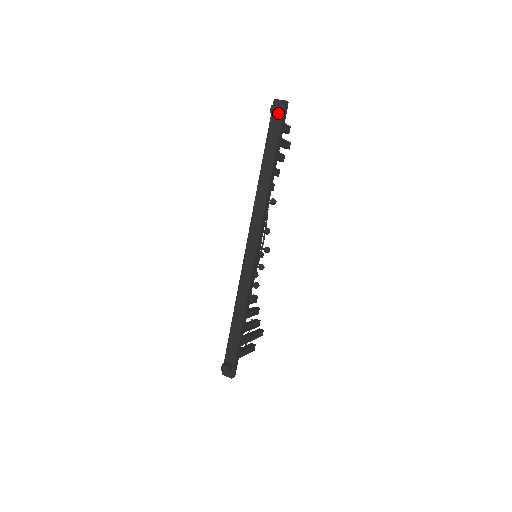
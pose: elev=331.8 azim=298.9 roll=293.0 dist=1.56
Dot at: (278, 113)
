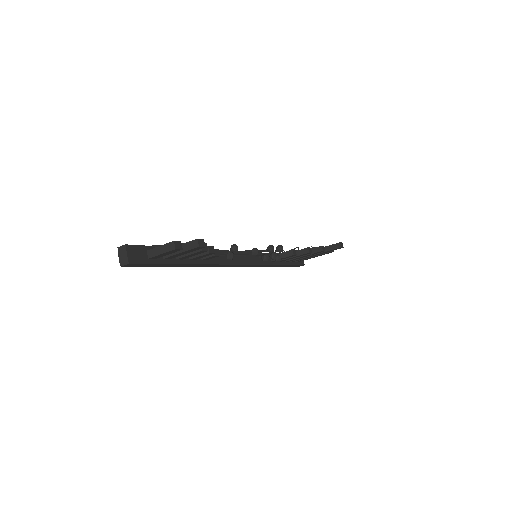
Dot at: occluded
